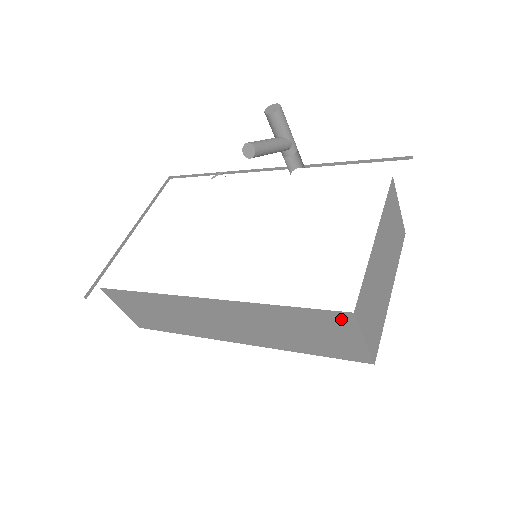
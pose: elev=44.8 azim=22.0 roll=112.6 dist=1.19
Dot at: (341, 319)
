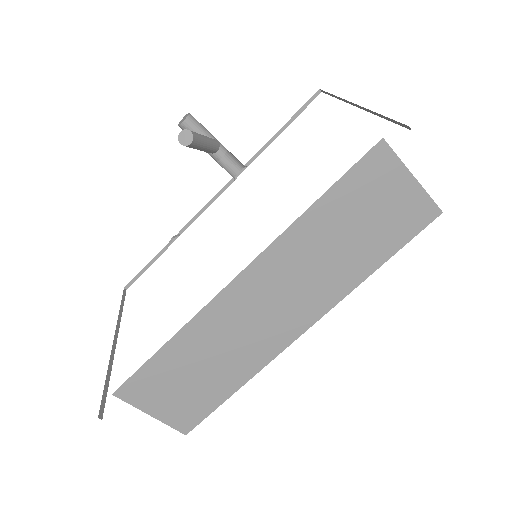
Dot at: (377, 163)
